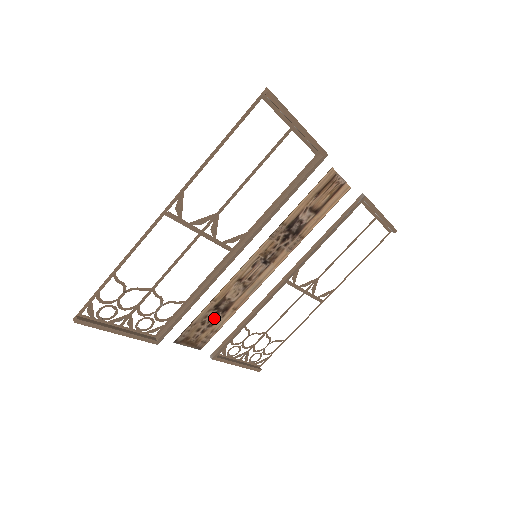
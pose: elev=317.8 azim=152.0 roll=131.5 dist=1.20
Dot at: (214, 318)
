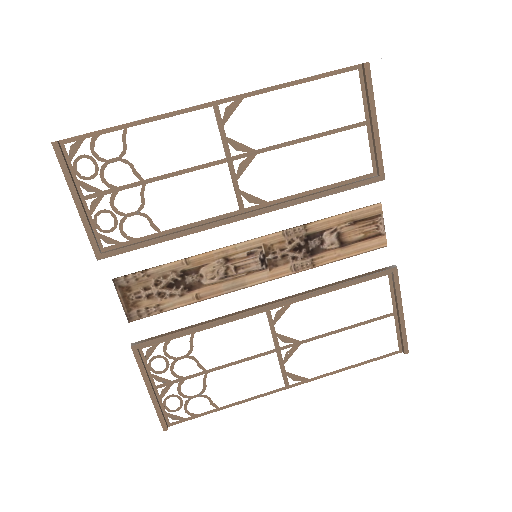
Dot at: (171, 288)
